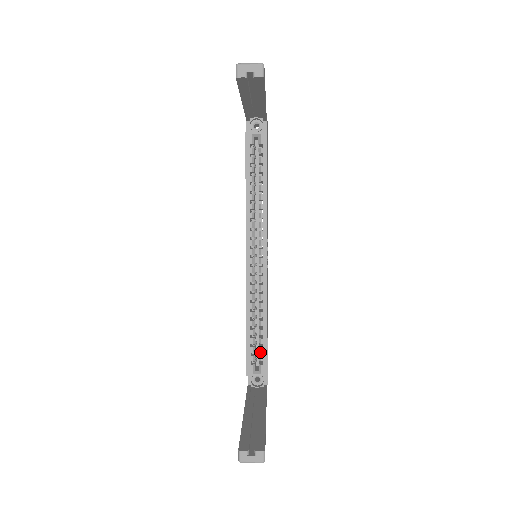
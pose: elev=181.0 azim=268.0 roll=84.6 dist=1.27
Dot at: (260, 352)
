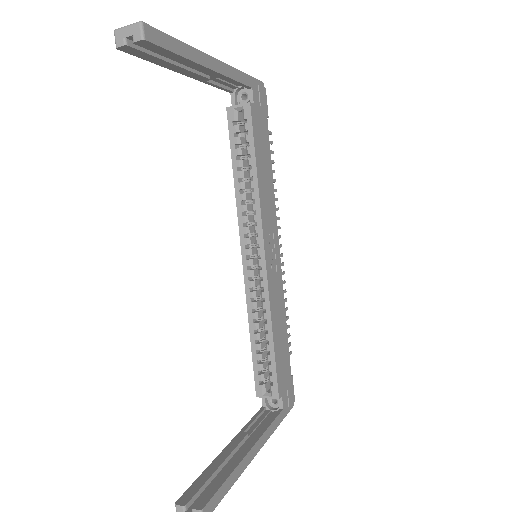
Dot at: occluded
